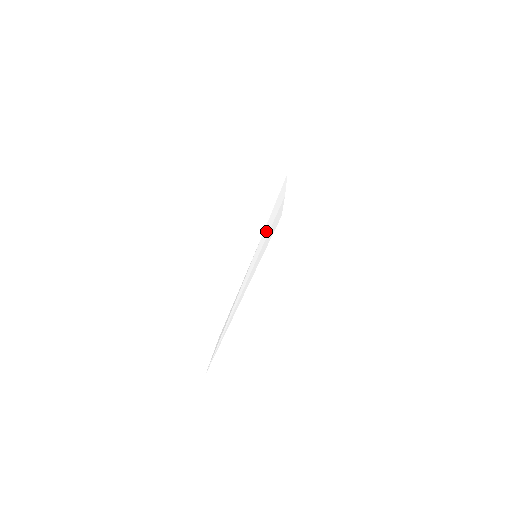
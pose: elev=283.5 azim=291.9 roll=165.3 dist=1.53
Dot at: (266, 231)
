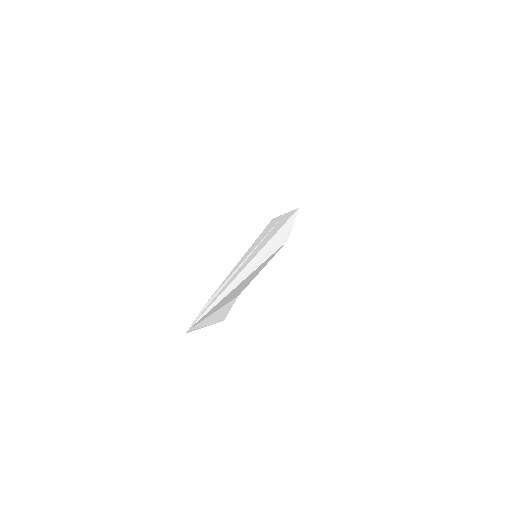
Dot at: (272, 242)
